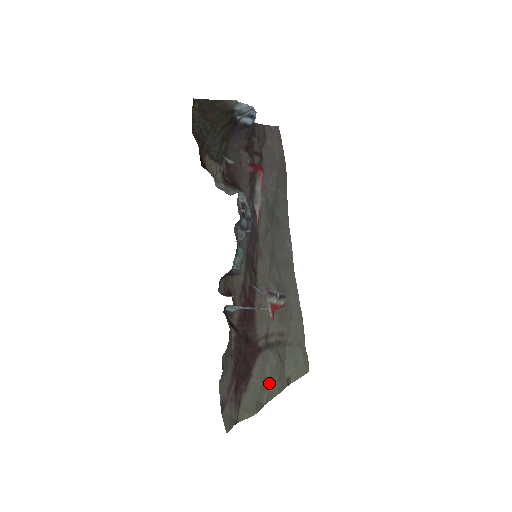
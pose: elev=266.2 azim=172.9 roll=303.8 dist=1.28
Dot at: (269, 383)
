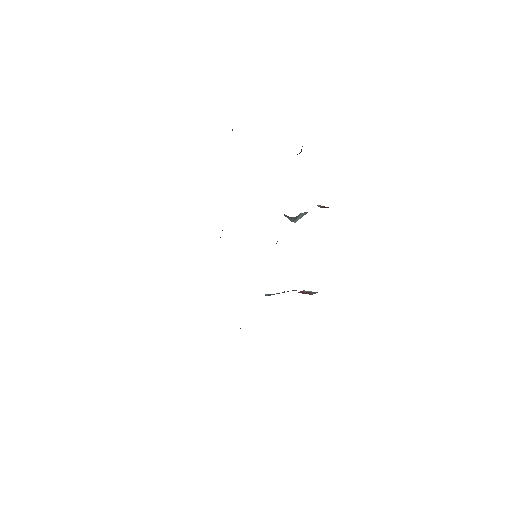
Dot at: occluded
